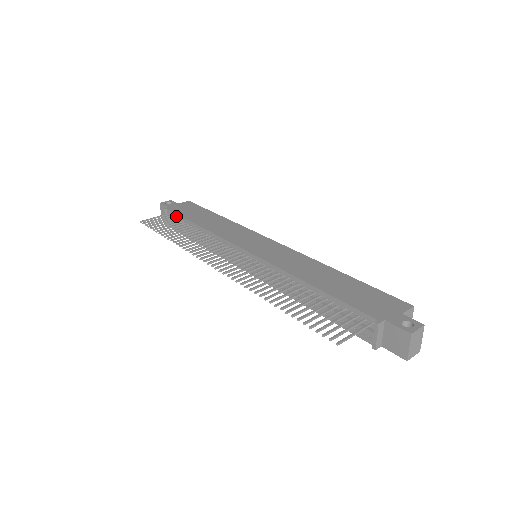
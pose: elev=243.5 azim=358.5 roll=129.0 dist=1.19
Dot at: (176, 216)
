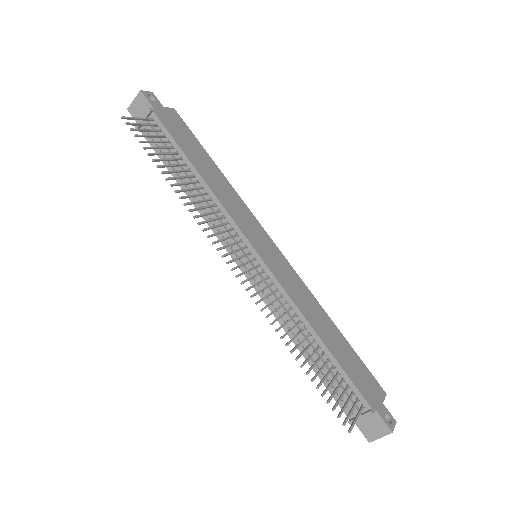
Dot at: (166, 133)
